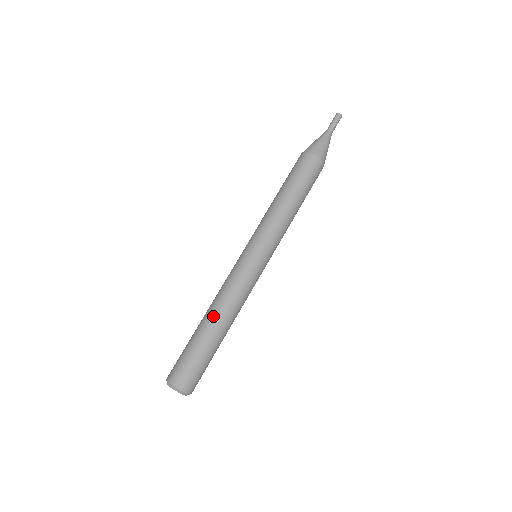
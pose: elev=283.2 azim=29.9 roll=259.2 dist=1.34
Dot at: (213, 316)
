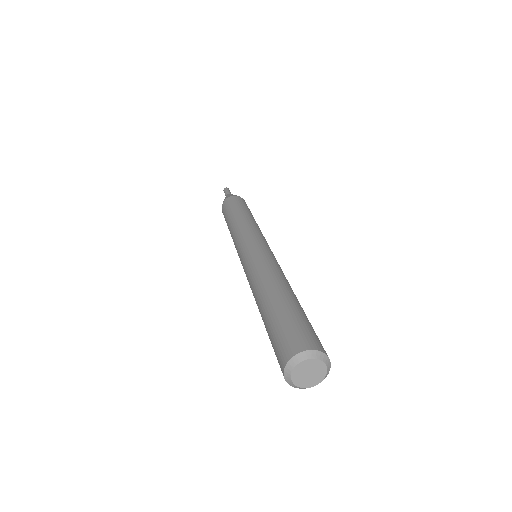
Dot at: (288, 286)
